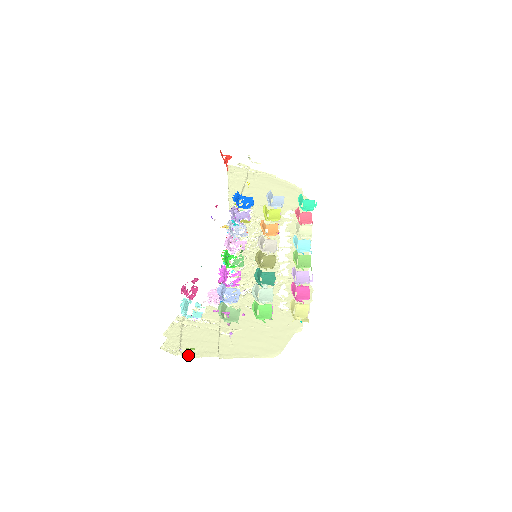
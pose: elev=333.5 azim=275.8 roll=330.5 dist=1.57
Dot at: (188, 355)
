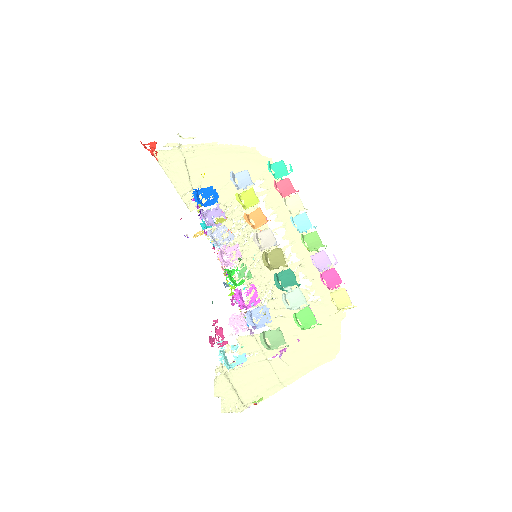
Dot at: (253, 403)
